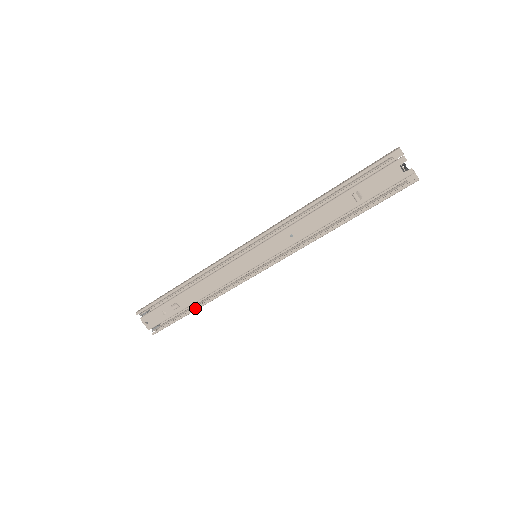
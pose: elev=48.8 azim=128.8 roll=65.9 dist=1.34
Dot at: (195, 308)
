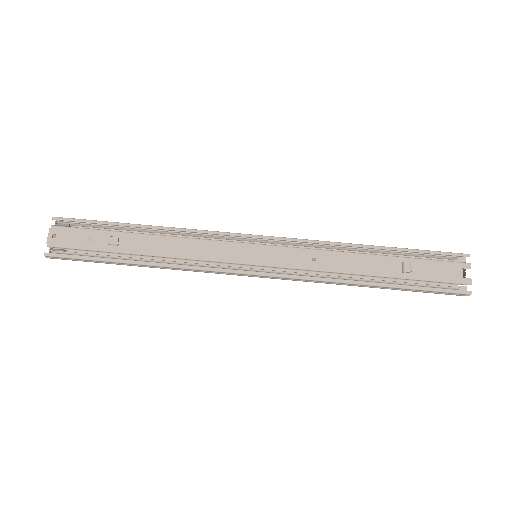
Dot at: (134, 261)
